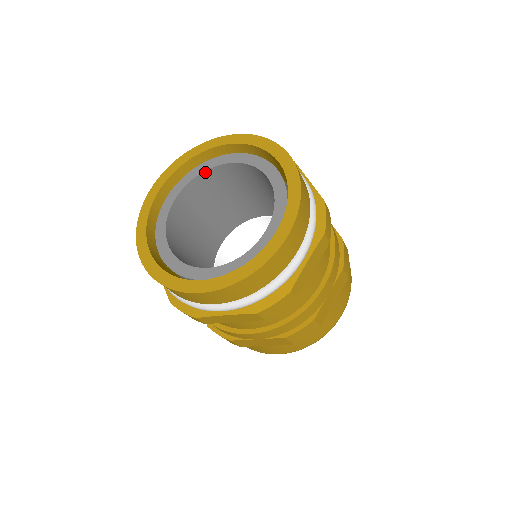
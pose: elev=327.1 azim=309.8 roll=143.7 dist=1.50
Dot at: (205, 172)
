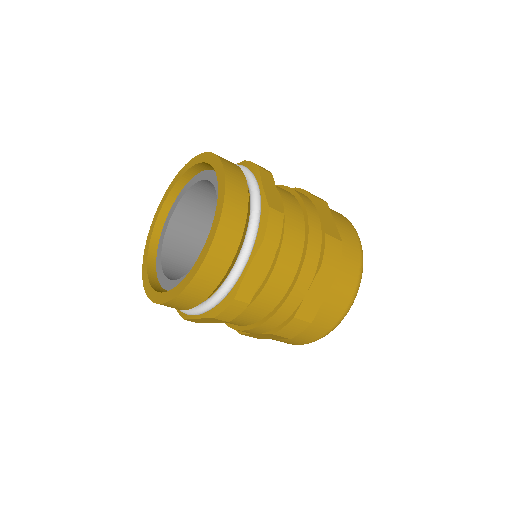
Dot at: (214, 183)
